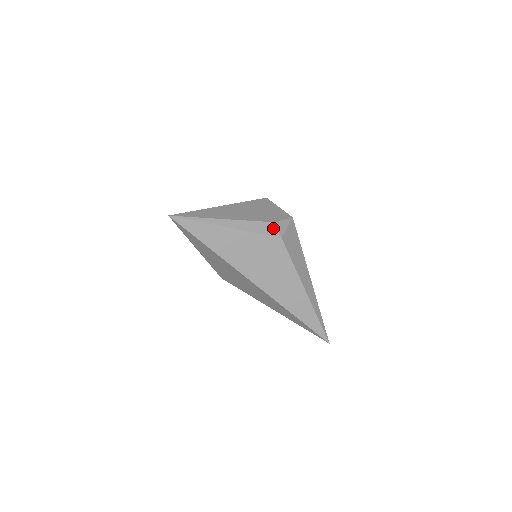
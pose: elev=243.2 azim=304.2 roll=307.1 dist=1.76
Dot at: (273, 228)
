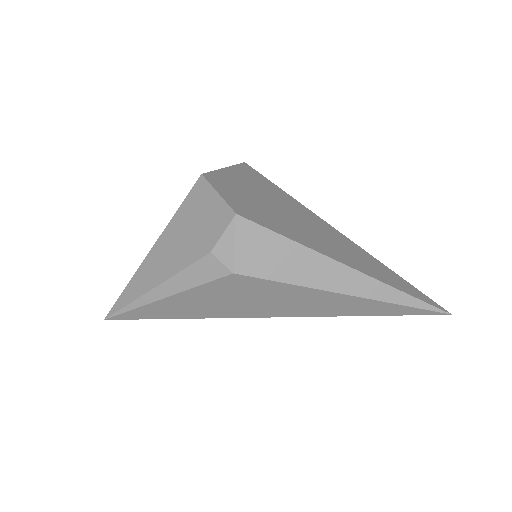
Dot at: (213, 264)
